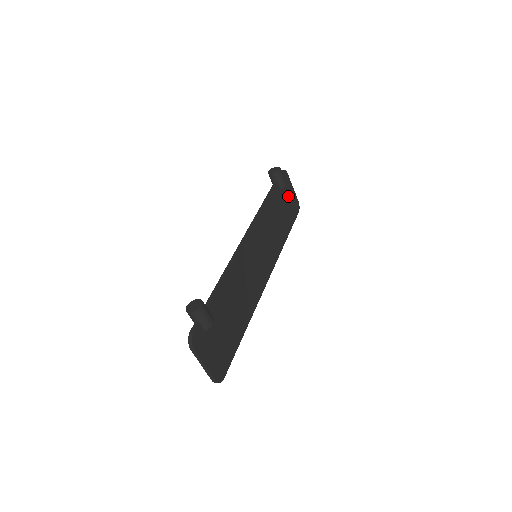
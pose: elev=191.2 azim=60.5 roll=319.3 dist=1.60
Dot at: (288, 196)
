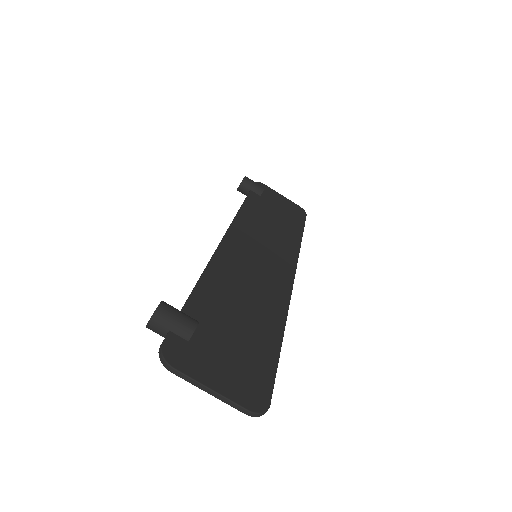
Dot at: (278, 202)
